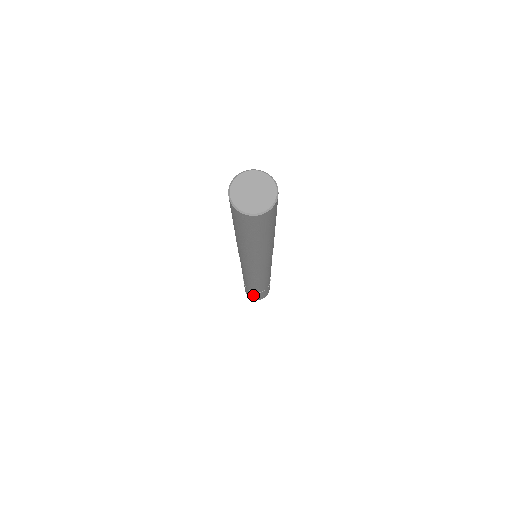
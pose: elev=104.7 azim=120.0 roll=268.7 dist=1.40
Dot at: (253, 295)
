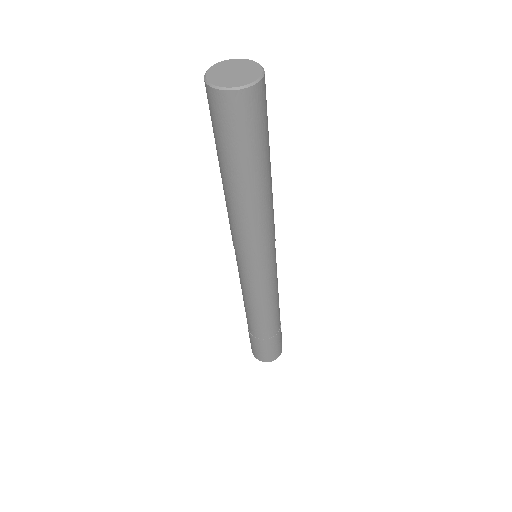
Dot at: (256, 346)
